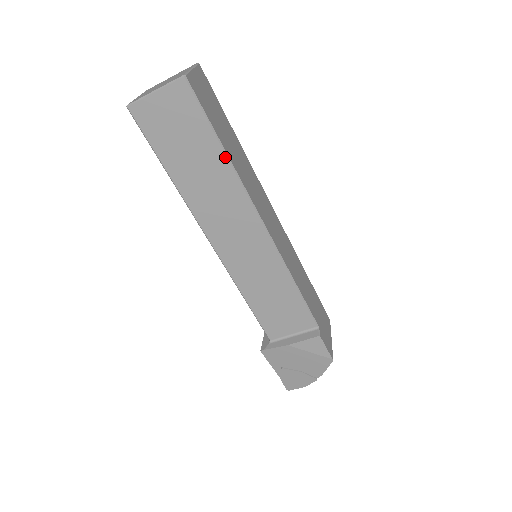
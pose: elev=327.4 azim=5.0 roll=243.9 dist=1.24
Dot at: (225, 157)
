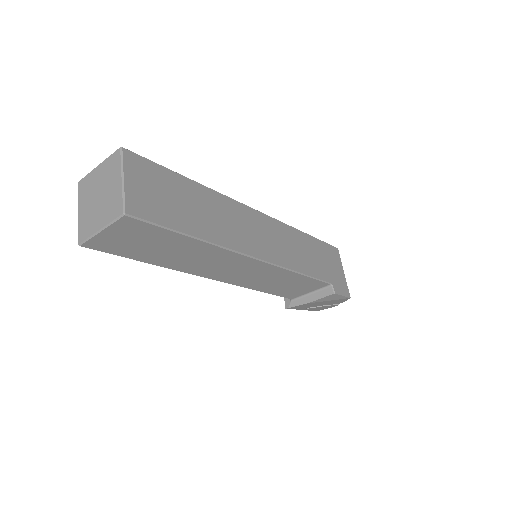
Dot at: (199, 241)
